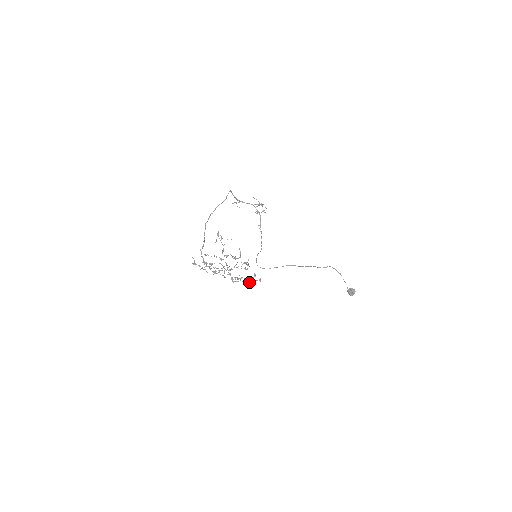
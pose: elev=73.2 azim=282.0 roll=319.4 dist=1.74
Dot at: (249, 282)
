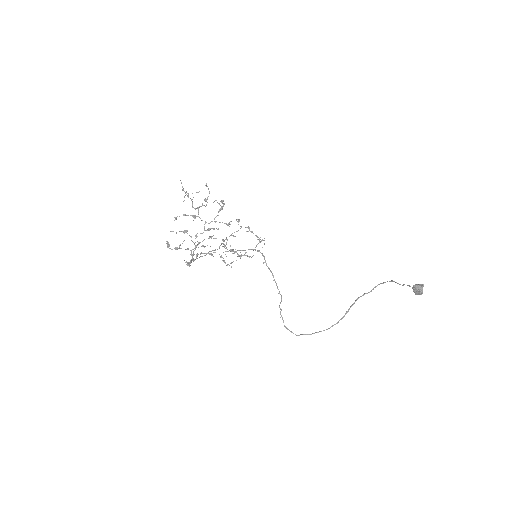
Dot at: occluded
